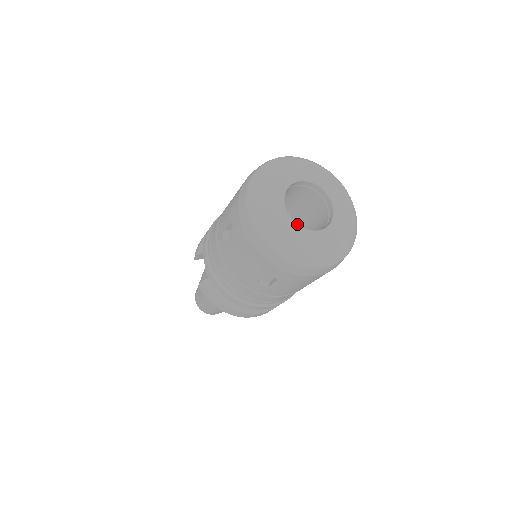
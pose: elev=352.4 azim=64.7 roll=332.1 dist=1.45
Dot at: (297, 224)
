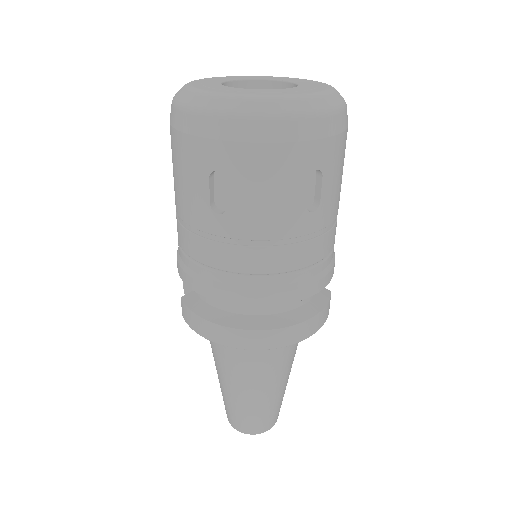
Dot at: occluded
